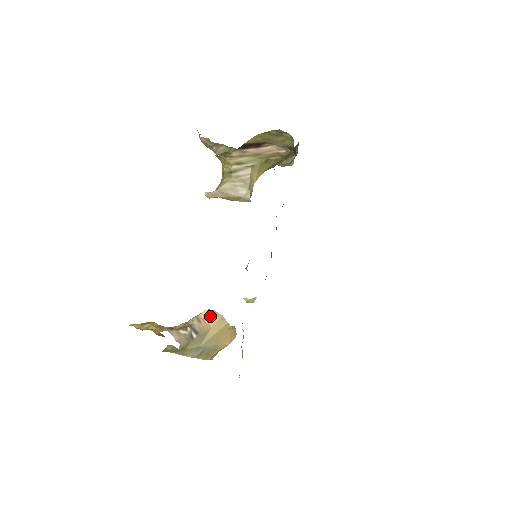
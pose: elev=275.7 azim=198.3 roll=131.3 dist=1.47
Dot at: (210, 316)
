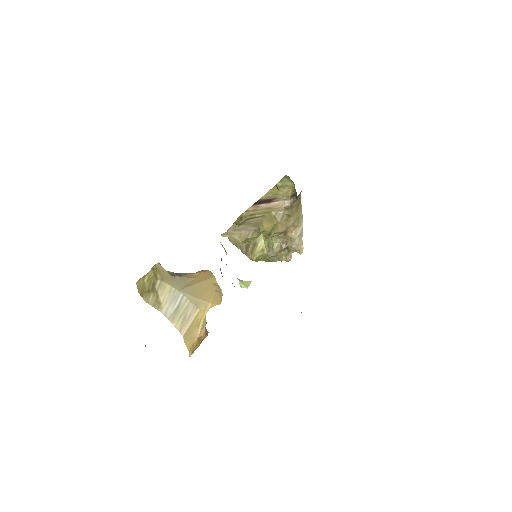
Dot at: (198, 272)
